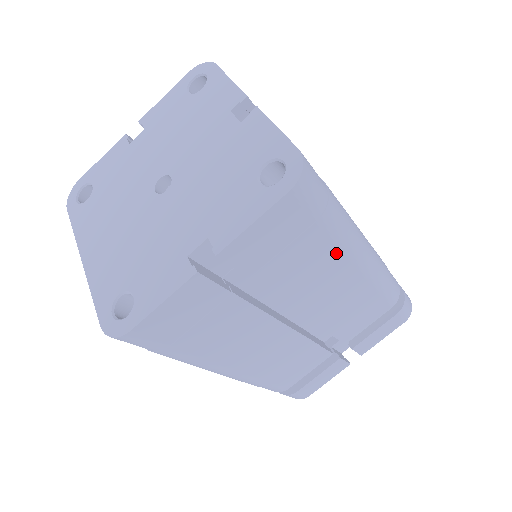
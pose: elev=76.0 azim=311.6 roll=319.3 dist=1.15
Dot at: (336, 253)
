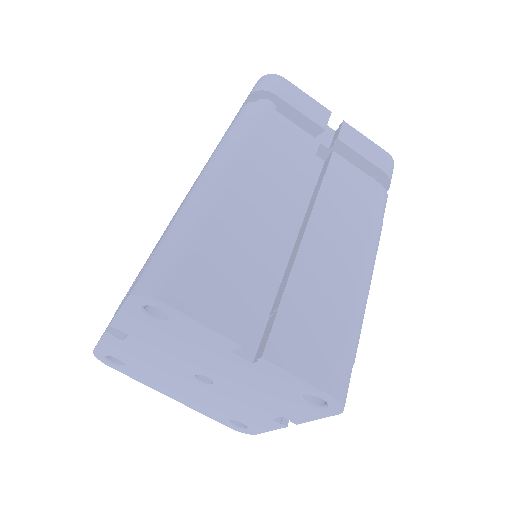
Dot at: occluded
